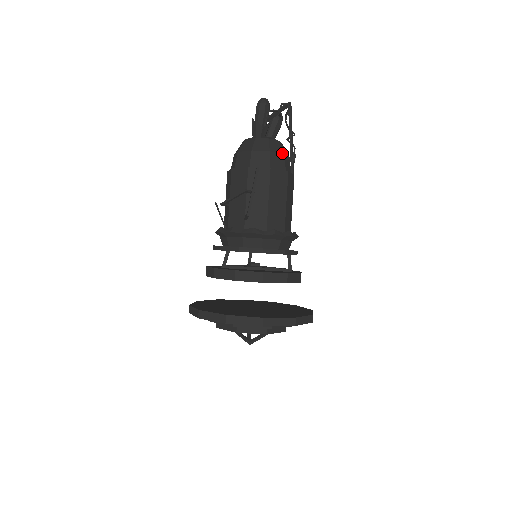
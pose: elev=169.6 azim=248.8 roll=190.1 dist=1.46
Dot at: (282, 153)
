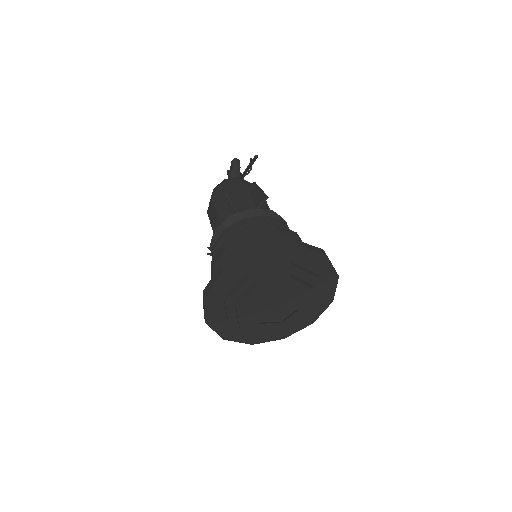
Dot at: occluded
